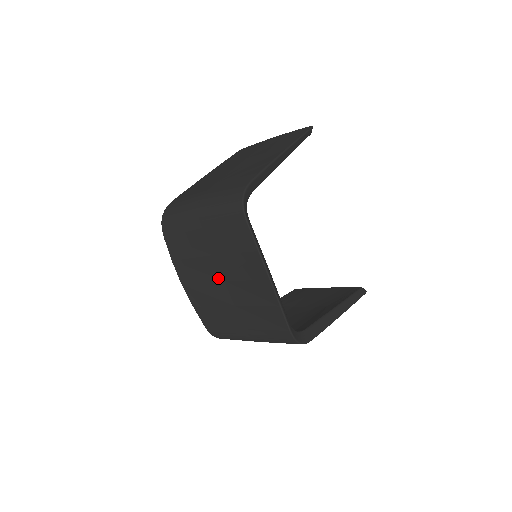
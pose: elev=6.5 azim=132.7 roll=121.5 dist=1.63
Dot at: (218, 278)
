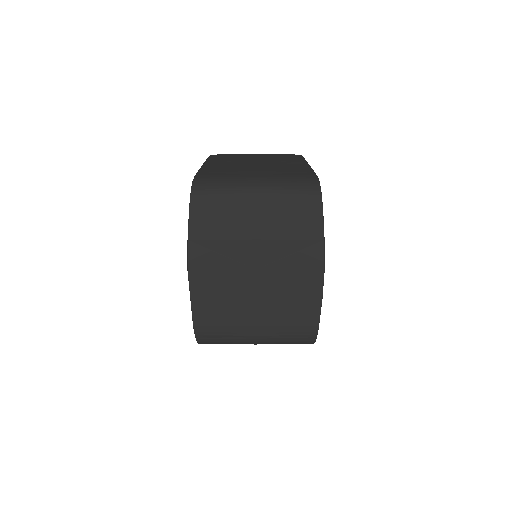
Dot at: (249, 266)
